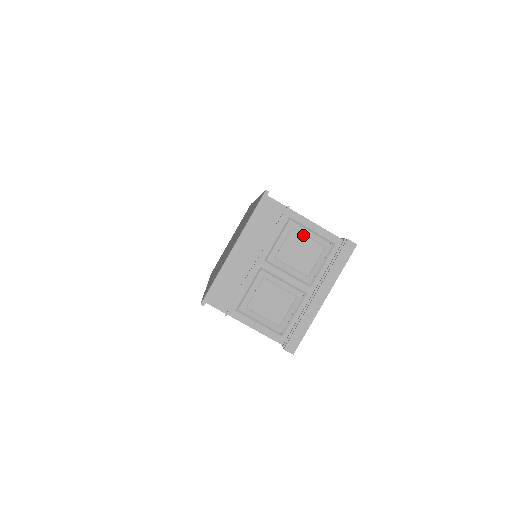
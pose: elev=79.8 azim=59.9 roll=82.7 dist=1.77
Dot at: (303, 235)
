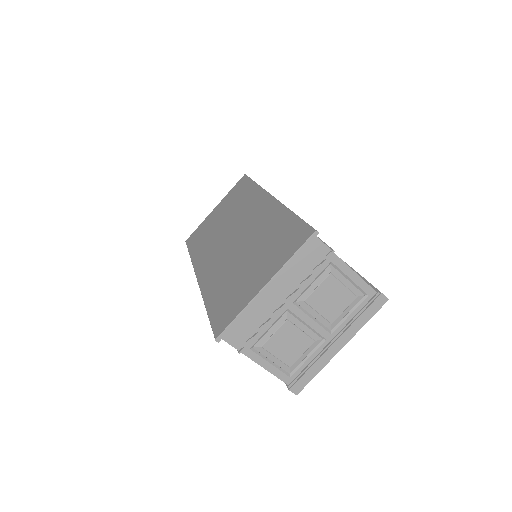
Dot at: (339, 282)
